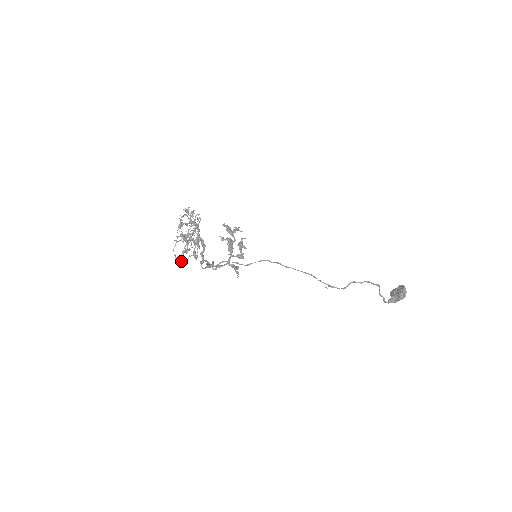
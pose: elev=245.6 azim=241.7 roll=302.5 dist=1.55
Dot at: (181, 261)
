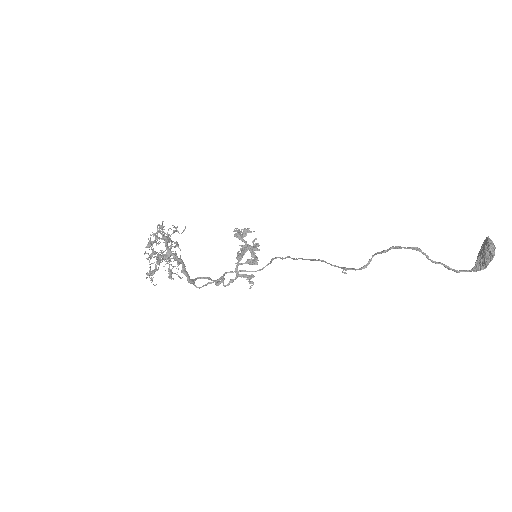
Dot at: (154, 285)
